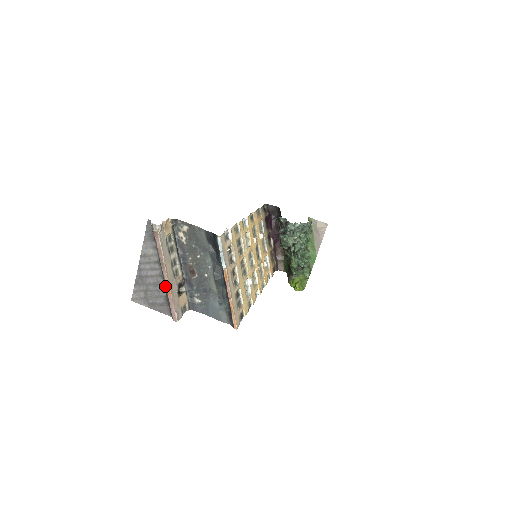
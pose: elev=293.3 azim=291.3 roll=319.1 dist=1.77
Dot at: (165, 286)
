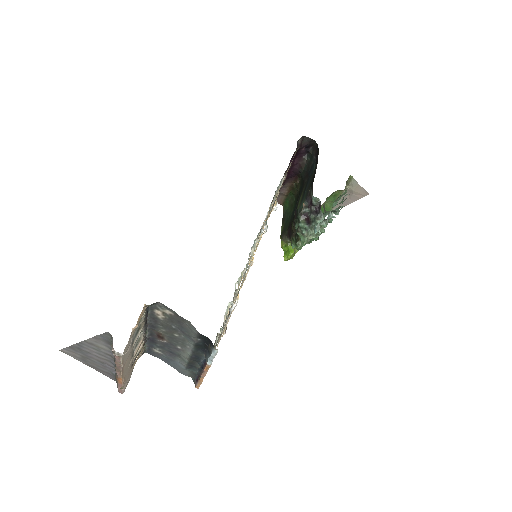
Dot at: (116, 377)
